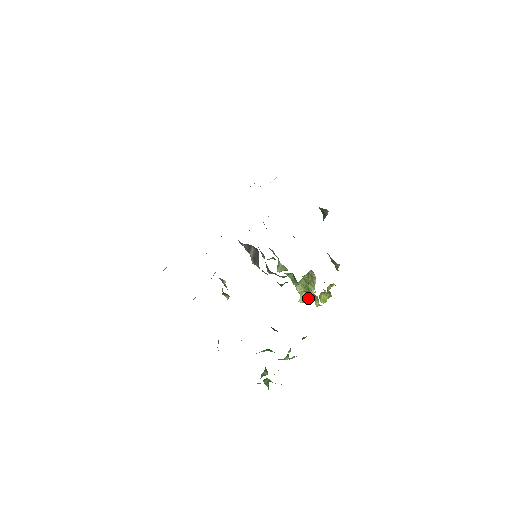
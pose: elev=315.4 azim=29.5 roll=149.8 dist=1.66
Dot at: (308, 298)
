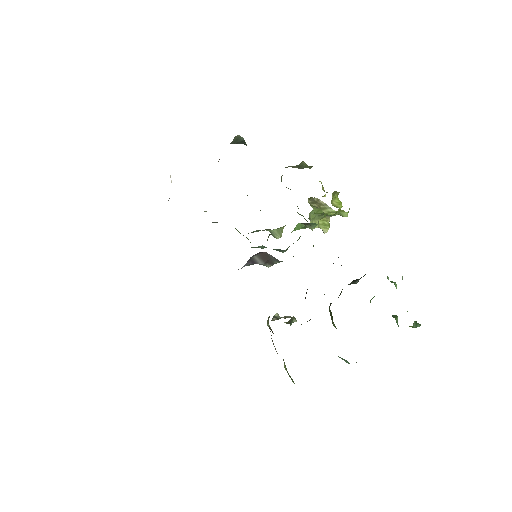
Dot at: (327, 221)
